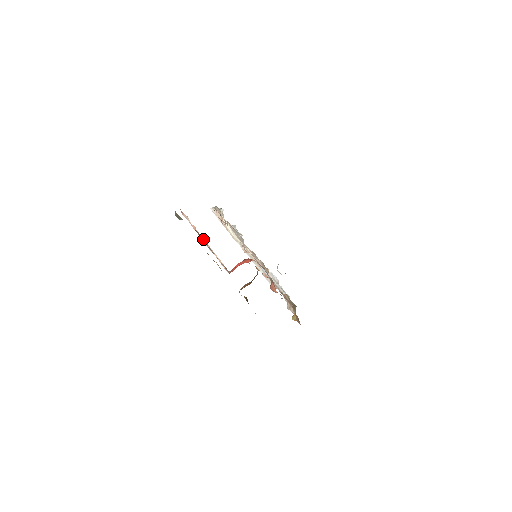
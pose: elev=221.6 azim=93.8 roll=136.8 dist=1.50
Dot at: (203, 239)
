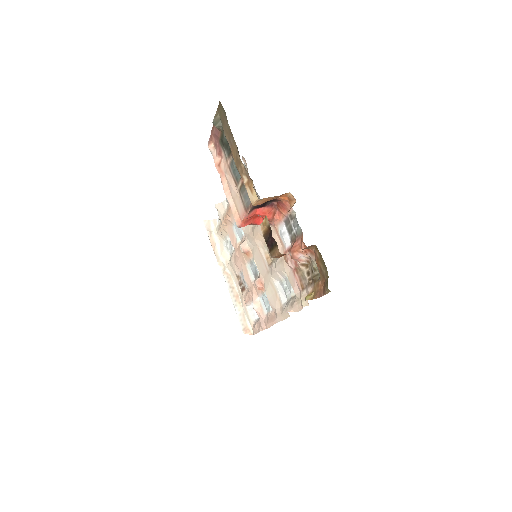
Dot at: (223, 178)
